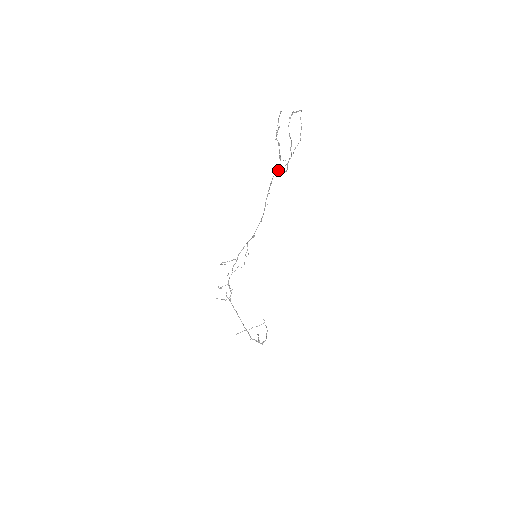
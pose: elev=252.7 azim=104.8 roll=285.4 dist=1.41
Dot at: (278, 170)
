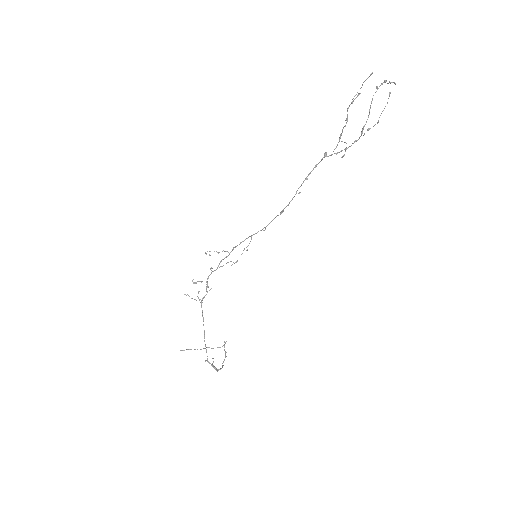
Dot at: occluded
